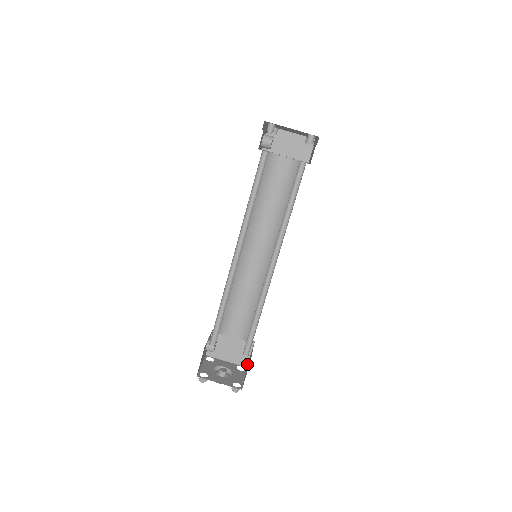
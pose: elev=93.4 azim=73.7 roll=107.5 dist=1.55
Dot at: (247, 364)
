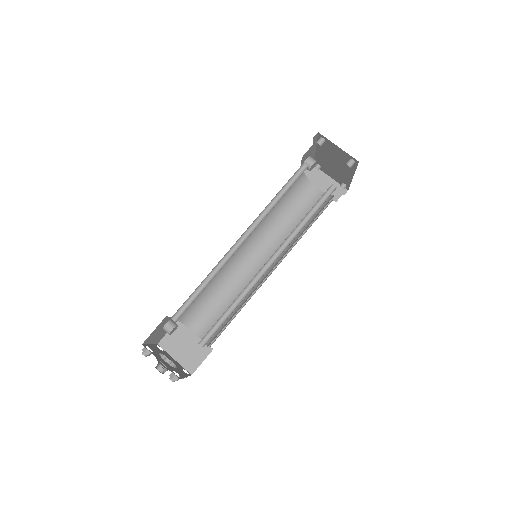
Dot at: occluded
